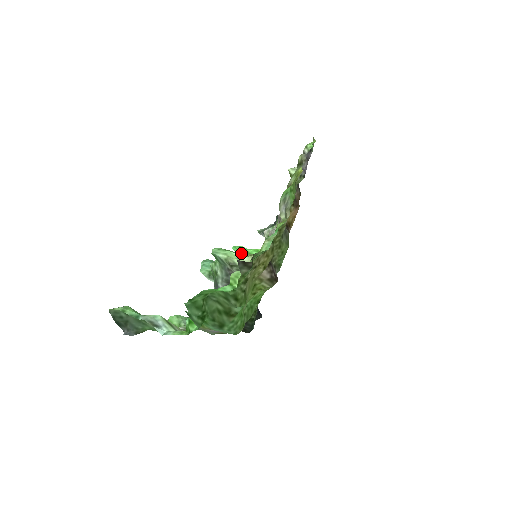
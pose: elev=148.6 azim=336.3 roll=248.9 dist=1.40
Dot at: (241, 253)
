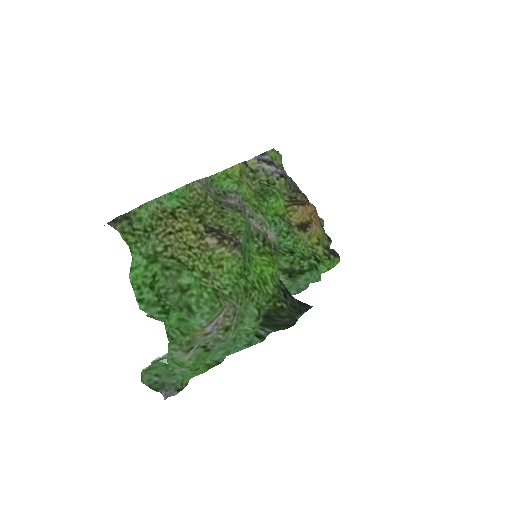
Dot at: occluded
